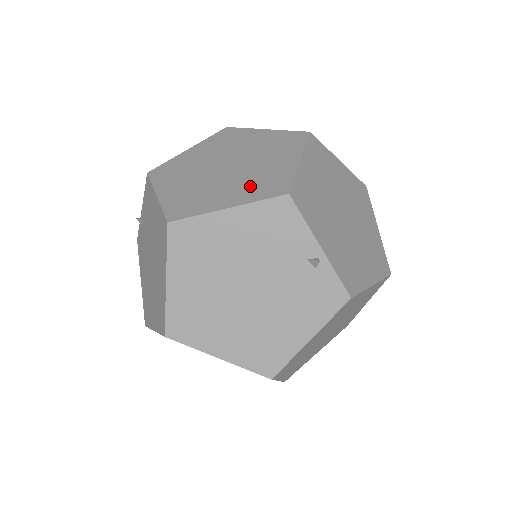
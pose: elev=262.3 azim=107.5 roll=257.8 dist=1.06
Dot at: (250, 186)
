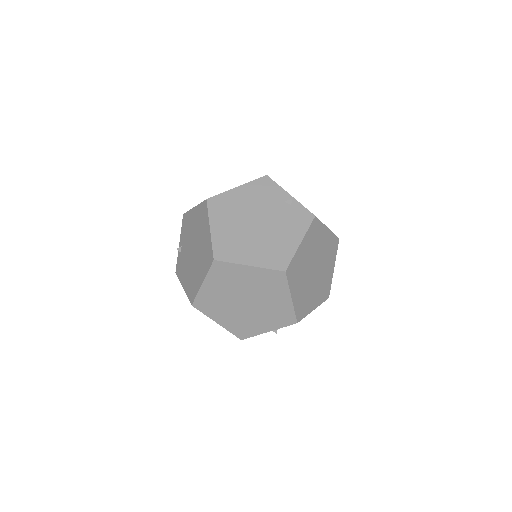
Dot at: occluded
